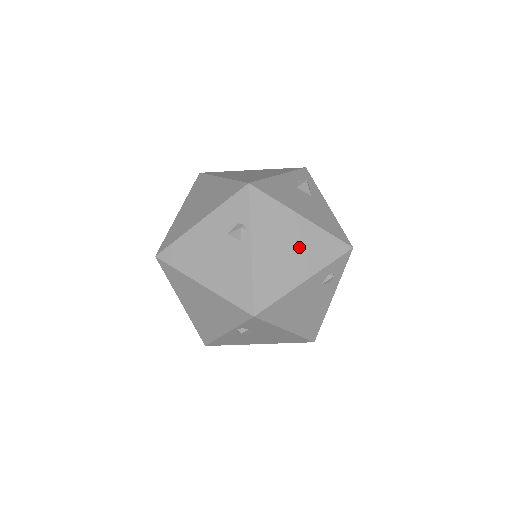
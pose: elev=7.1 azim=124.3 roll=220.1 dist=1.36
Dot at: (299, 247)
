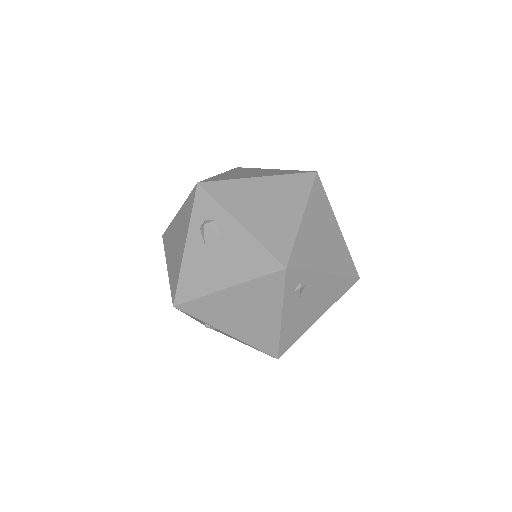
Dot at: (250, 306)
